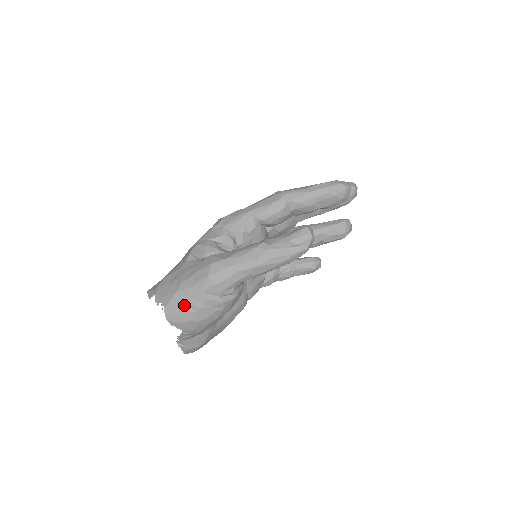
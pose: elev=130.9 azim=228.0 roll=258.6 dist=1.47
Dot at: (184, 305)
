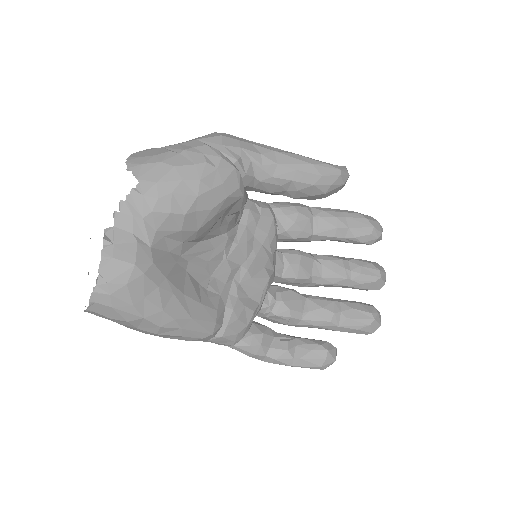
Dot at: (165, 149)
